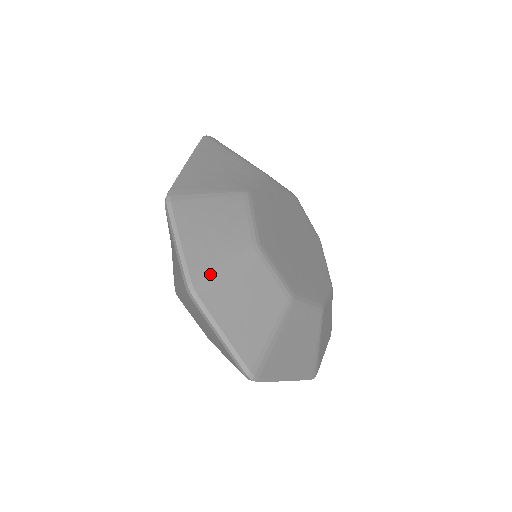
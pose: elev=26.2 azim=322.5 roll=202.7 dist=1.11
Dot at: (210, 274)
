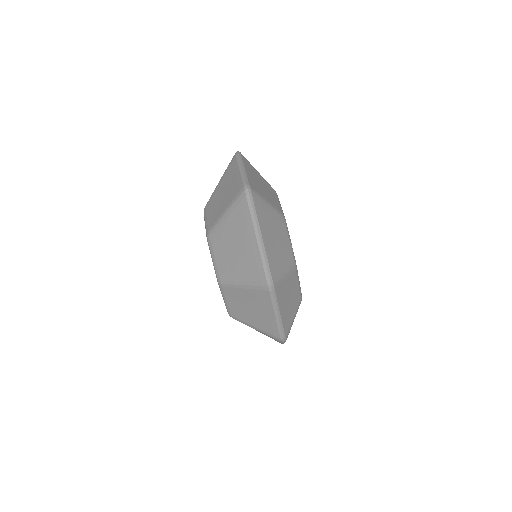
Dot at: occluded
